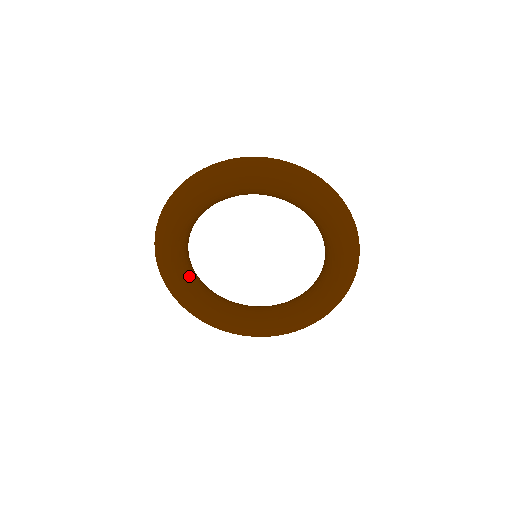
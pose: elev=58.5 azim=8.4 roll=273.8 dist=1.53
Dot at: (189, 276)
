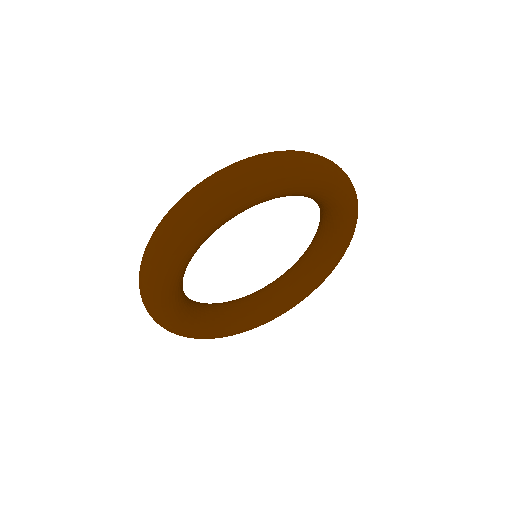
Dot at: (182, 280)
